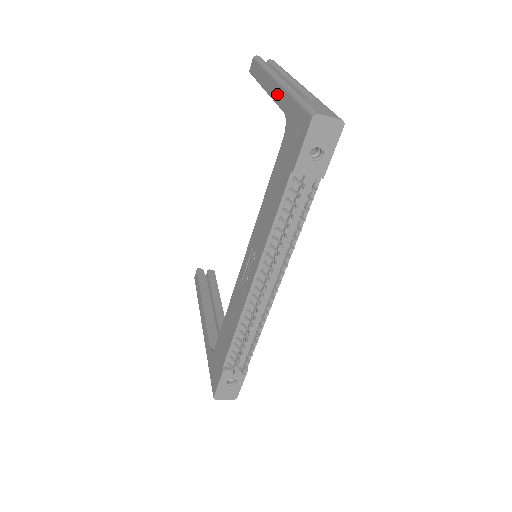
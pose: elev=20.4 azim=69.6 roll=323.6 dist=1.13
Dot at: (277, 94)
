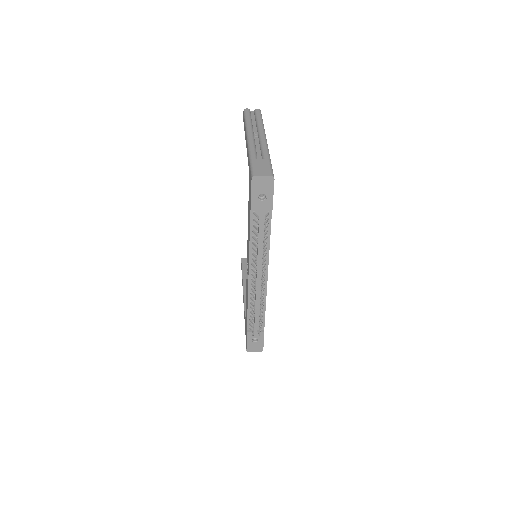
Dot at: (247, 150)
